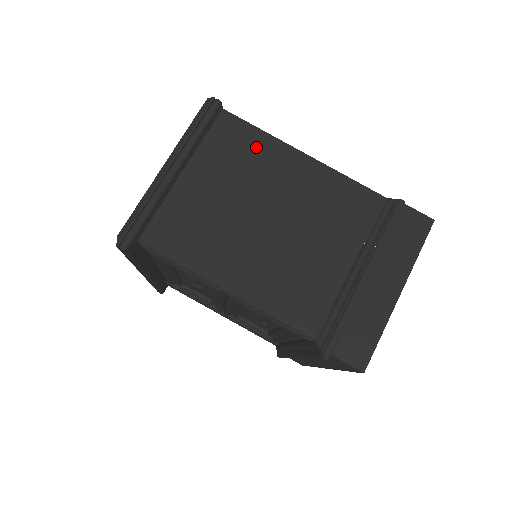
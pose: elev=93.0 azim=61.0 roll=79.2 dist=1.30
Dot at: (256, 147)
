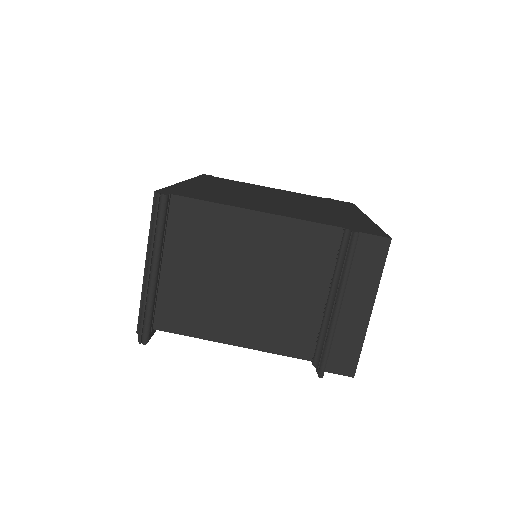
Dot at: (213, 221)
